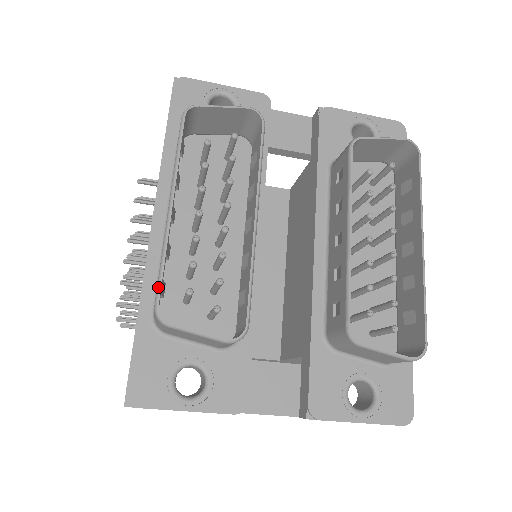
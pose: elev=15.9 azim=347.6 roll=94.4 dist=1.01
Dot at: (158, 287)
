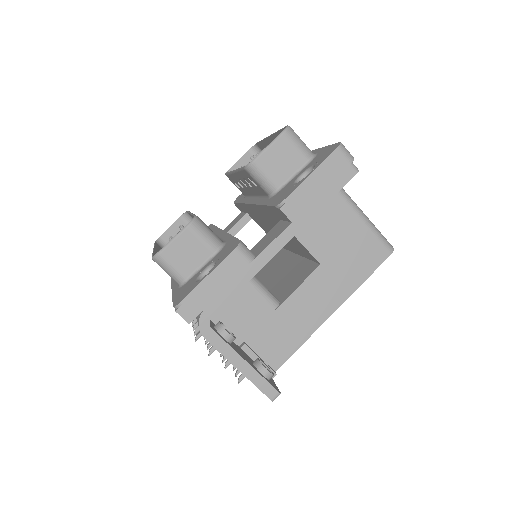
Dot at: occluded
